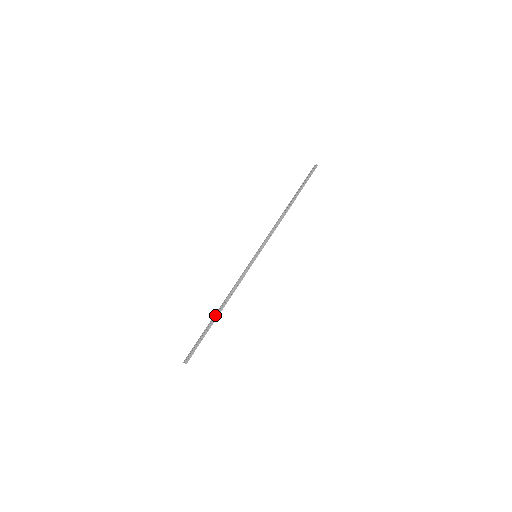
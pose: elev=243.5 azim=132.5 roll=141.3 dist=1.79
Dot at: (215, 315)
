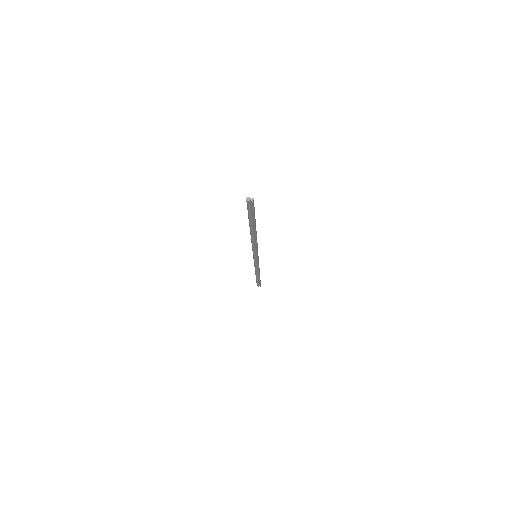
Dot at: (253, 227)
